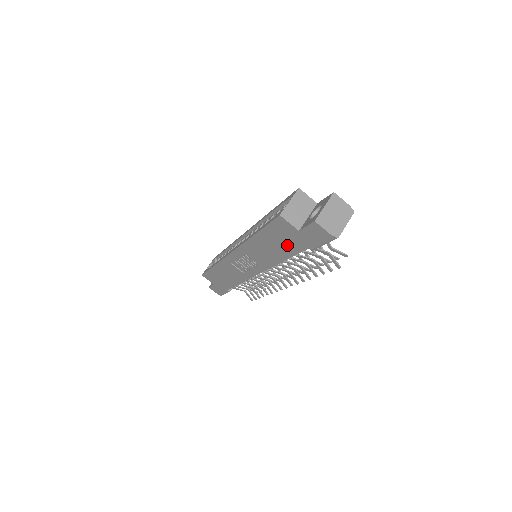
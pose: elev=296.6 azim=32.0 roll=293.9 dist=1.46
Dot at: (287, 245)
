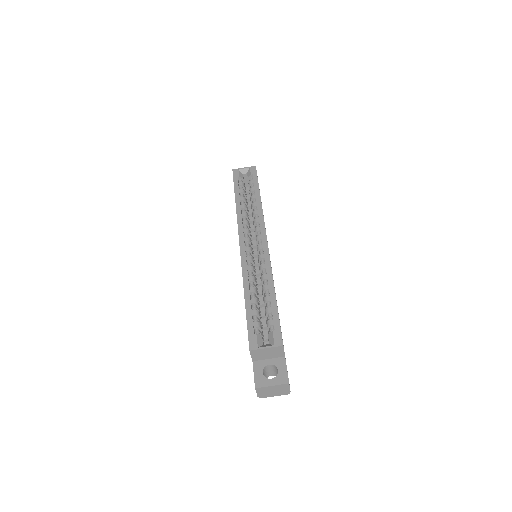
Dot at: occluded
